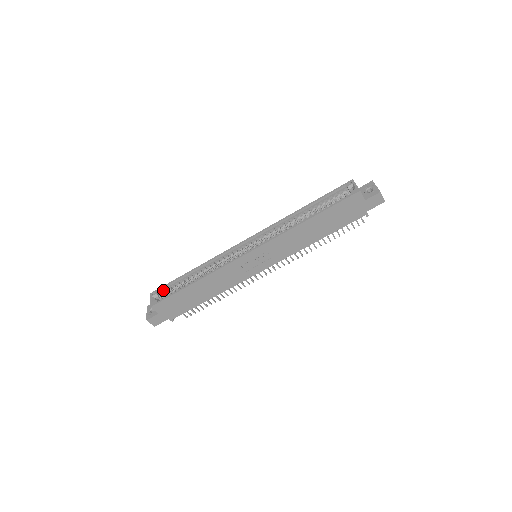
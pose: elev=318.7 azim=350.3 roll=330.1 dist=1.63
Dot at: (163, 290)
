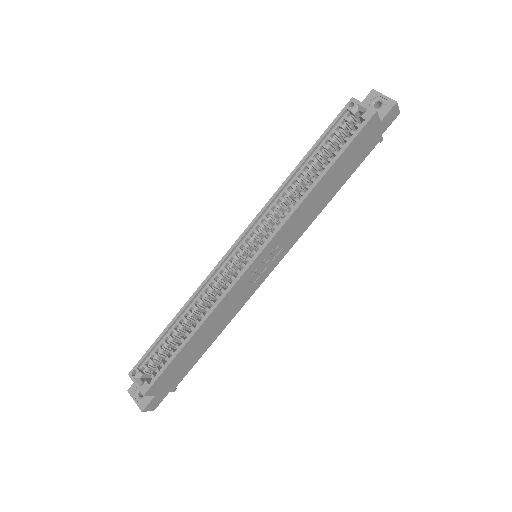
Dot at: (145, 362)
